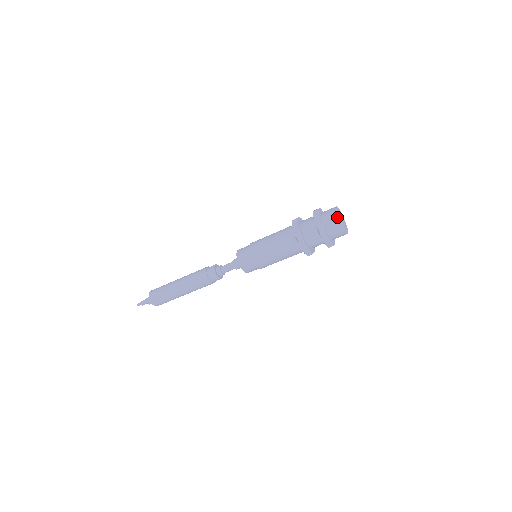
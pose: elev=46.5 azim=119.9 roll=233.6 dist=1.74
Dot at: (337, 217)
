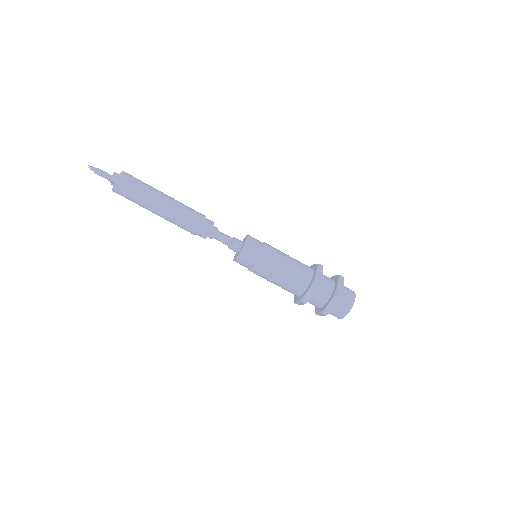
Dot at: (354, 299)
